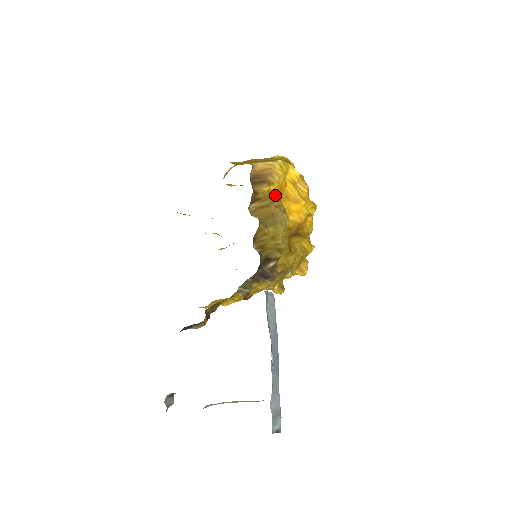
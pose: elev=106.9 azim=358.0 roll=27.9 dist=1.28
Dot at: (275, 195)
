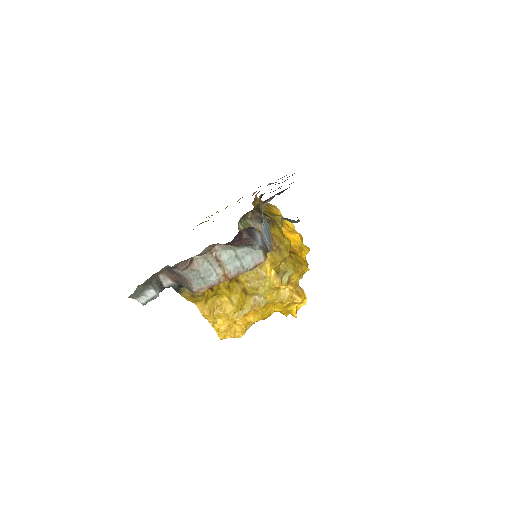
Dot at: occluded
